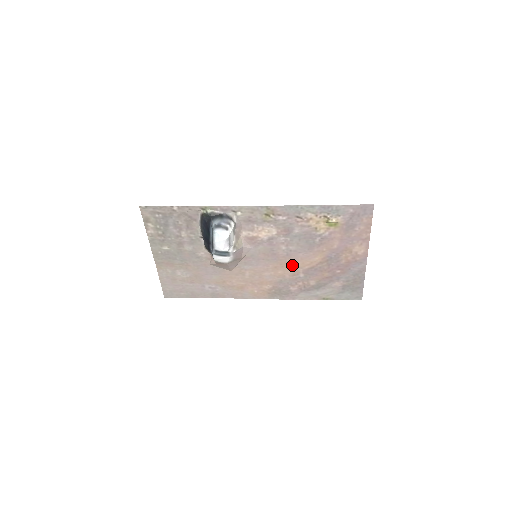
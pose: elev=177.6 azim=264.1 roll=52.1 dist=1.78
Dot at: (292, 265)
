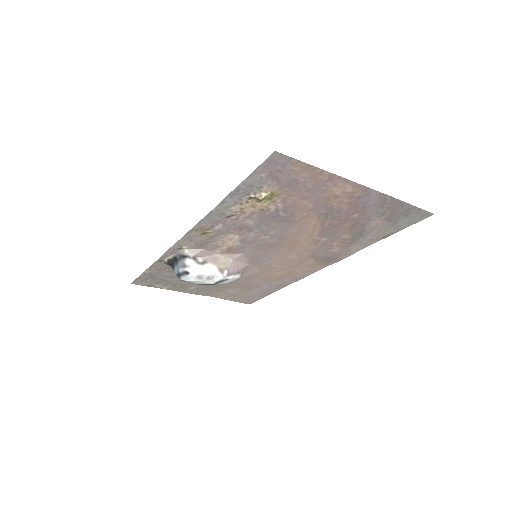
Dot at: (300, 240)
